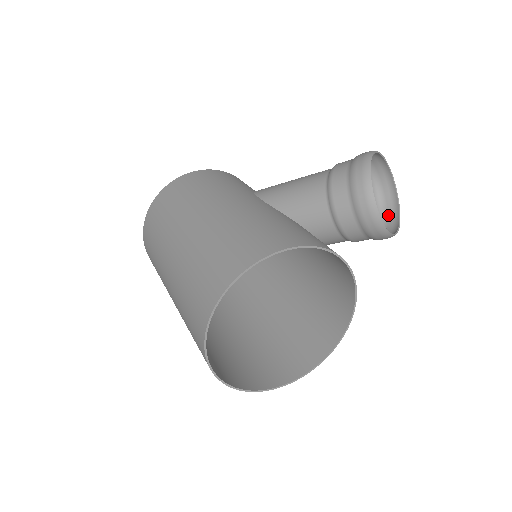
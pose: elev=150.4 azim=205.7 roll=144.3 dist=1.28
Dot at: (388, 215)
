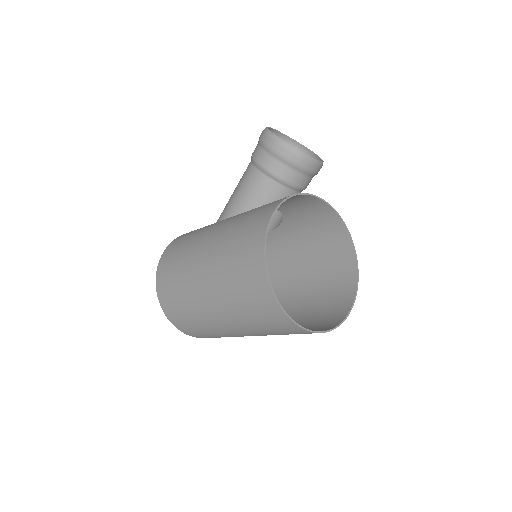
Dot at: occluded
